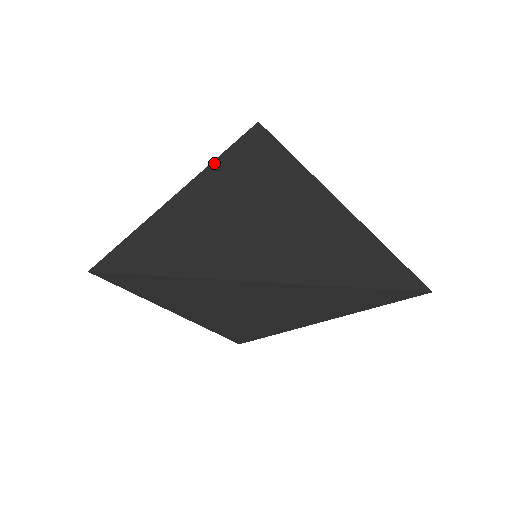
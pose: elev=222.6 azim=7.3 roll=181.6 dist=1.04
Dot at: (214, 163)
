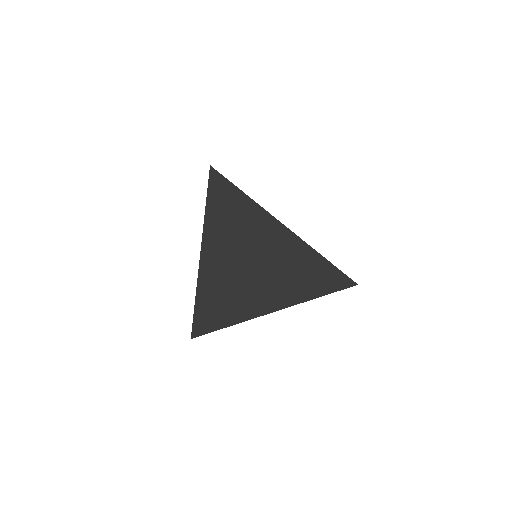
Dot at: occluded
